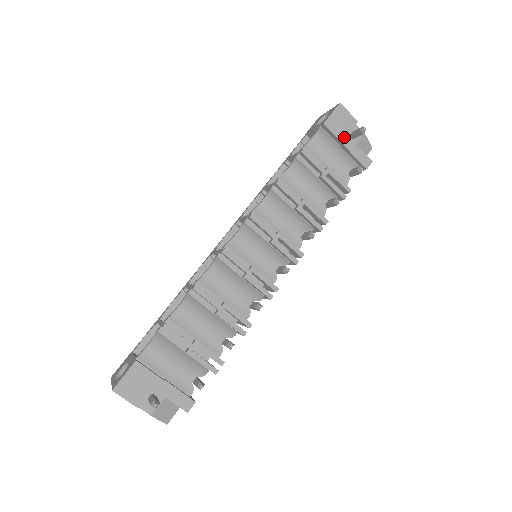
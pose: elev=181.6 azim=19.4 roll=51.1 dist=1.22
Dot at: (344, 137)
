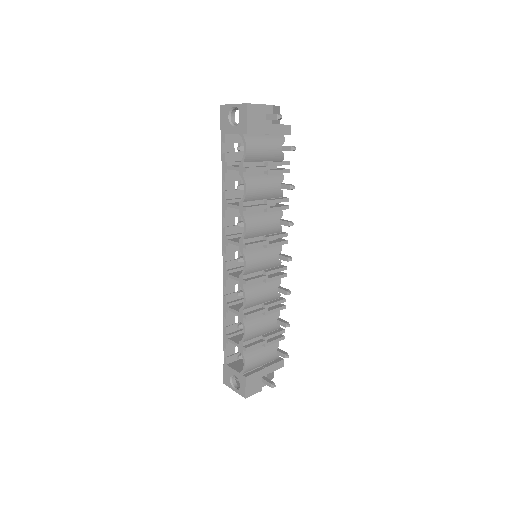
Dot at: (265, 128)
